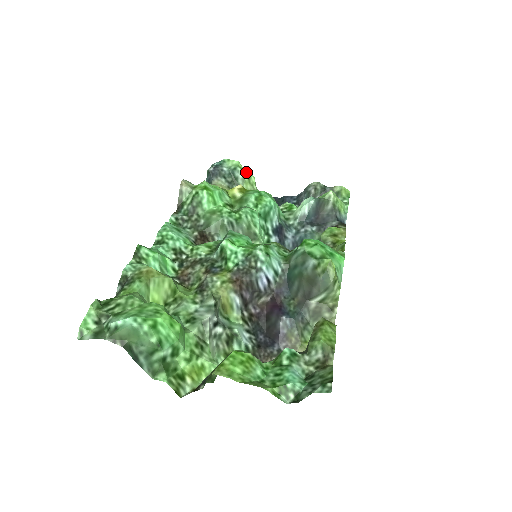
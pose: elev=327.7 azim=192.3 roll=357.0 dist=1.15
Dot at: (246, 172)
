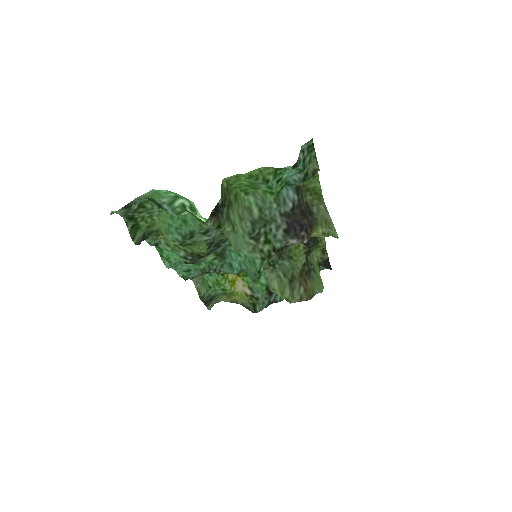
Dot at: occluded
